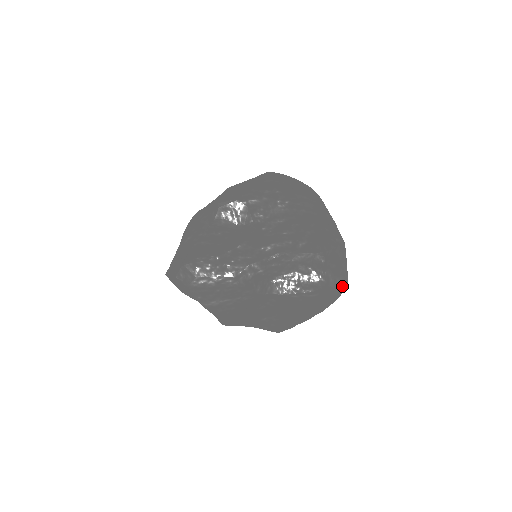
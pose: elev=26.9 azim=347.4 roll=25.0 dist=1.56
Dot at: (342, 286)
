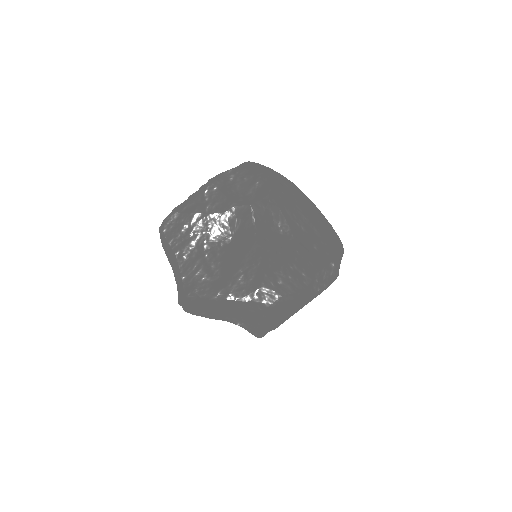
Dot at: occluded
